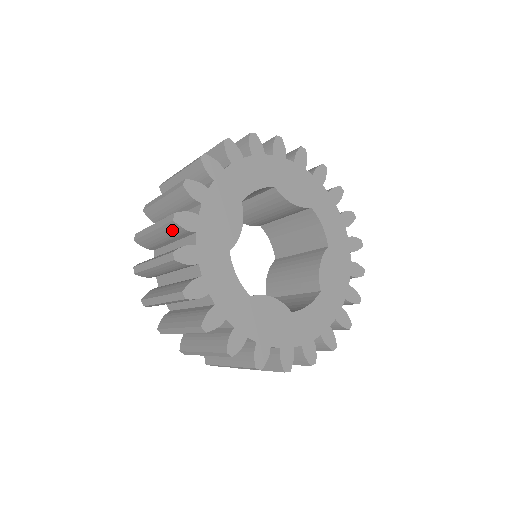
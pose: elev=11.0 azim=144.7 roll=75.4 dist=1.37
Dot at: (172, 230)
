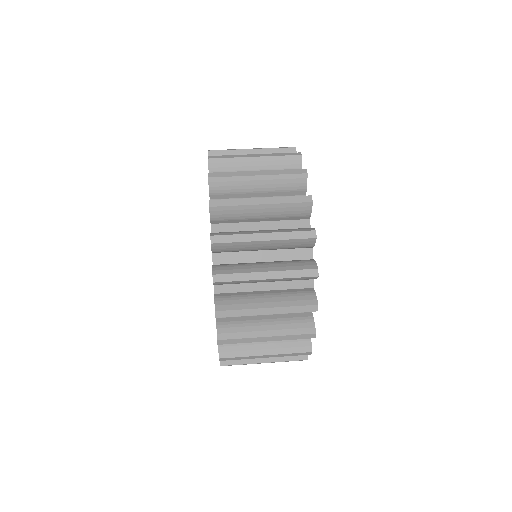
Dot at: (299, 279)
